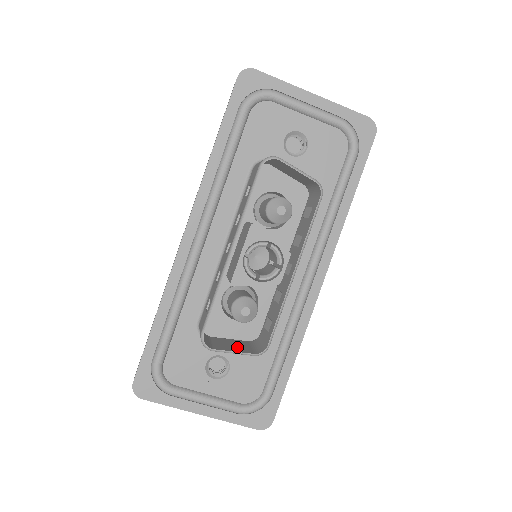
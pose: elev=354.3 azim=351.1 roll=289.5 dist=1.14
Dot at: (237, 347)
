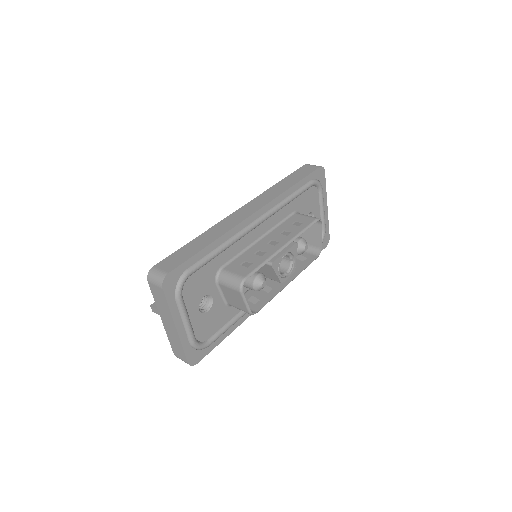
Dot at: occluded
